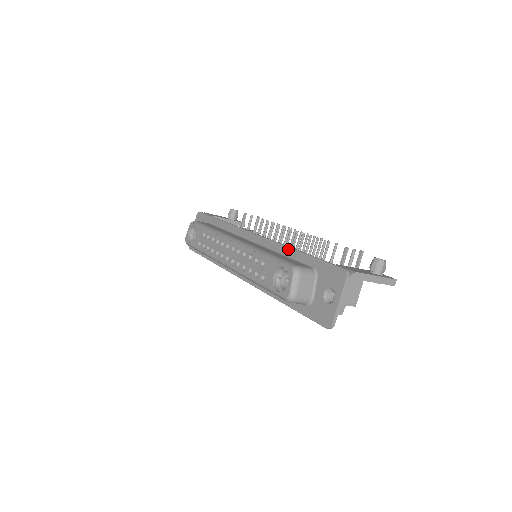
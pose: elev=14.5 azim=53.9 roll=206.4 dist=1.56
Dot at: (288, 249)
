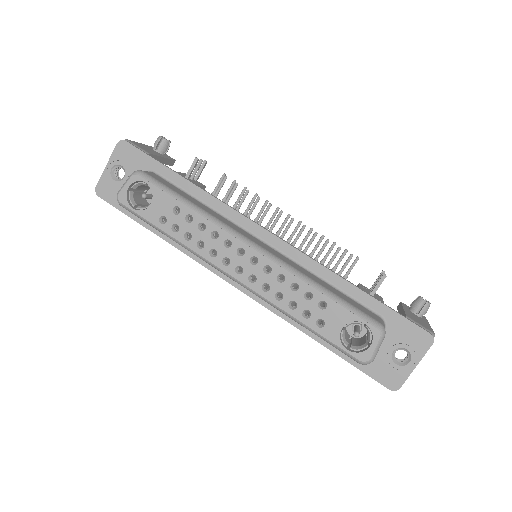
Dot at: (338, 278)
